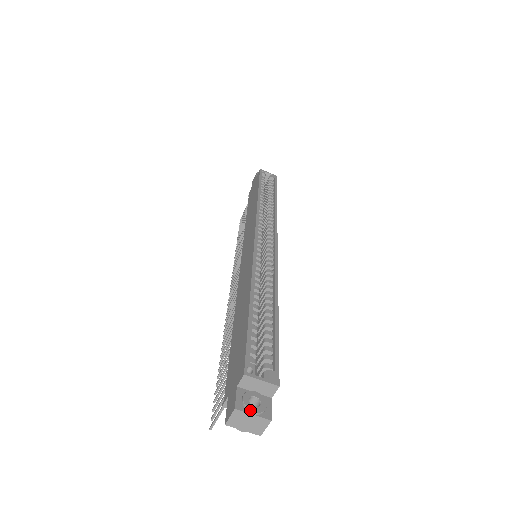
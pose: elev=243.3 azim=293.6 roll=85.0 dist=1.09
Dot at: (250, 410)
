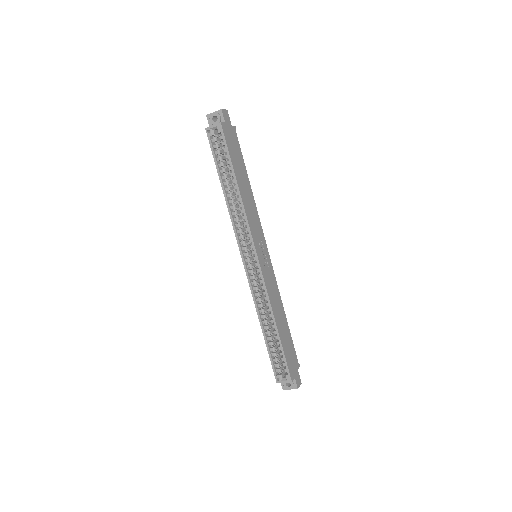
Dot at: (288, 389)
